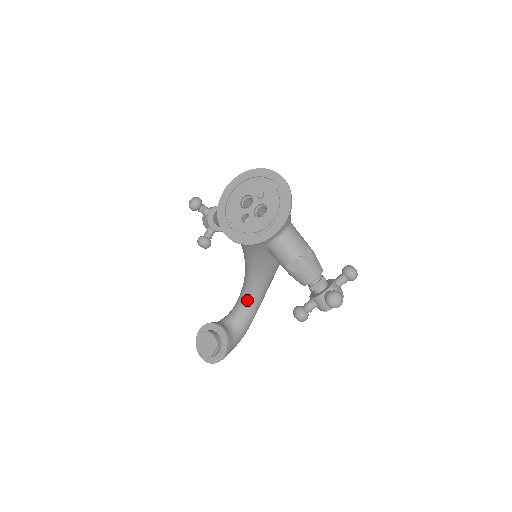
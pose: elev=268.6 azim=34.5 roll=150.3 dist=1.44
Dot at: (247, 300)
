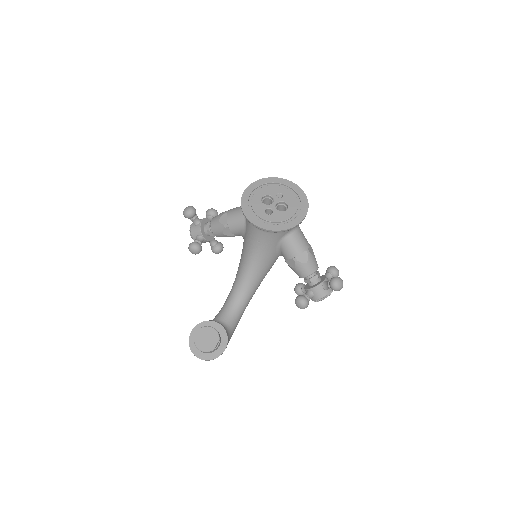
Dot at: (238, 301)
